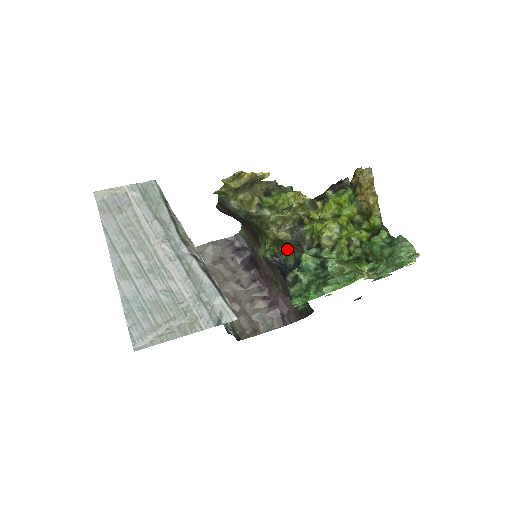
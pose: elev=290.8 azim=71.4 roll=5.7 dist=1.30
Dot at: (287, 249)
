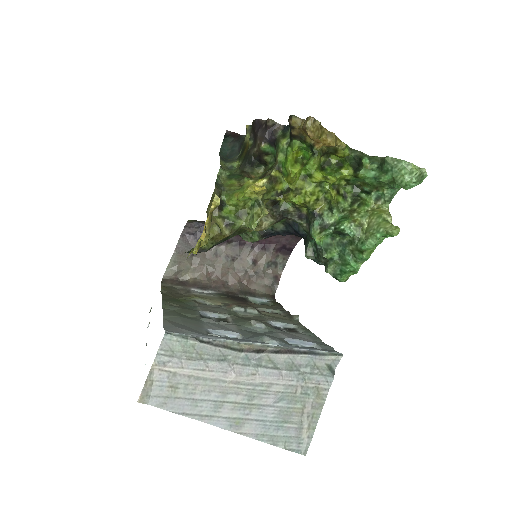
Dot at: occluded
